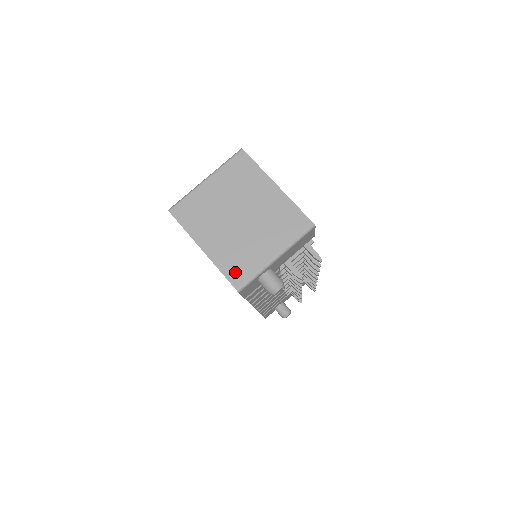
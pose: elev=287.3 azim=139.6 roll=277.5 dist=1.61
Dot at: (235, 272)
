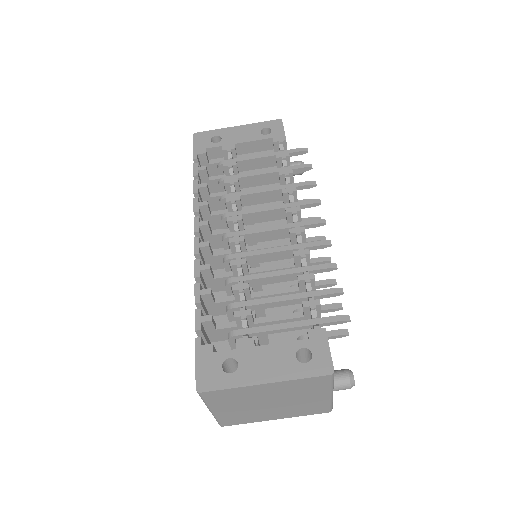
Dot at: (315, 411)
